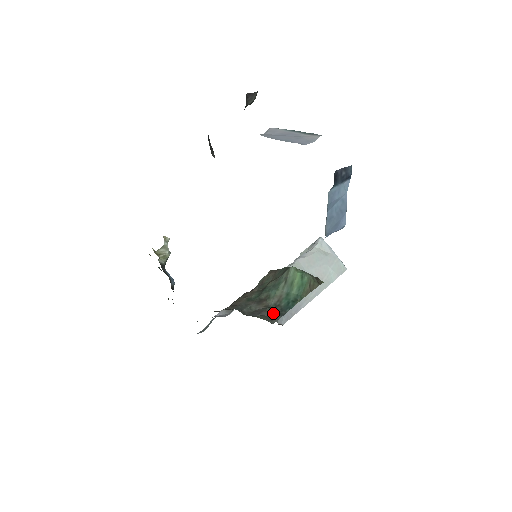
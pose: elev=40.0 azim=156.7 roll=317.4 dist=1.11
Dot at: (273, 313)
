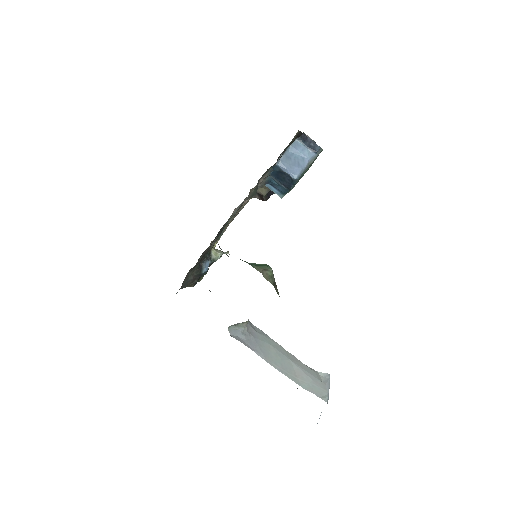
Dot at: (227, 255)
